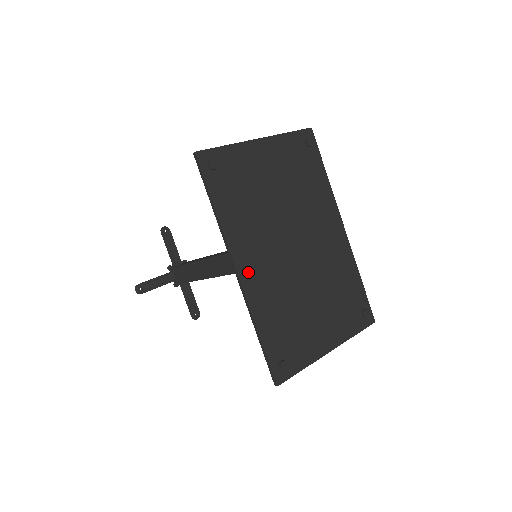
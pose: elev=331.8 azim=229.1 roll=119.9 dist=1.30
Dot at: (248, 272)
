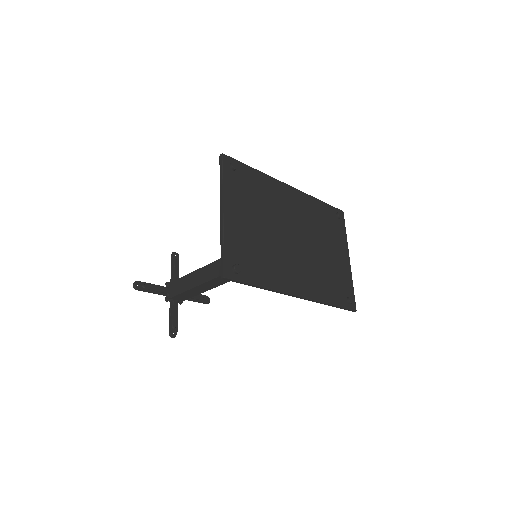
Dot at: (301, 289)
